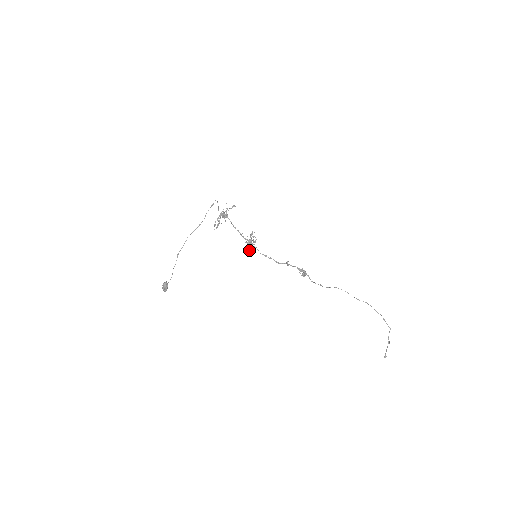
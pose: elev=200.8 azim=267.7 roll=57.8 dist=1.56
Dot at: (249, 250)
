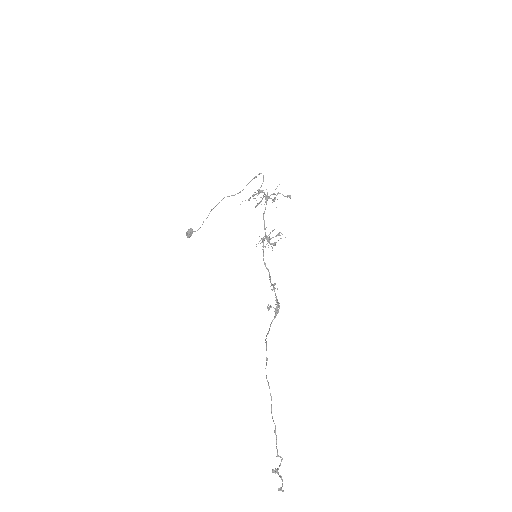
Dot at: (256, 246)
